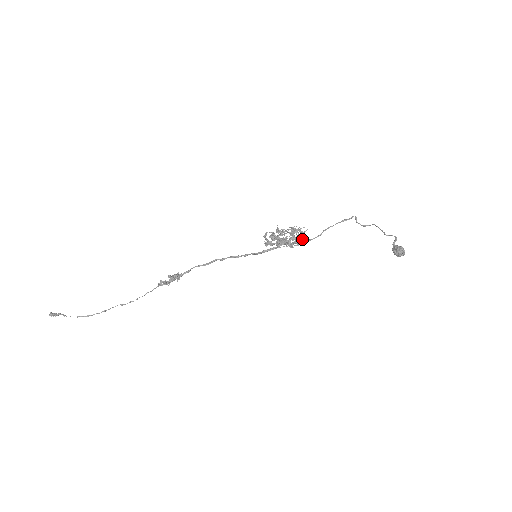
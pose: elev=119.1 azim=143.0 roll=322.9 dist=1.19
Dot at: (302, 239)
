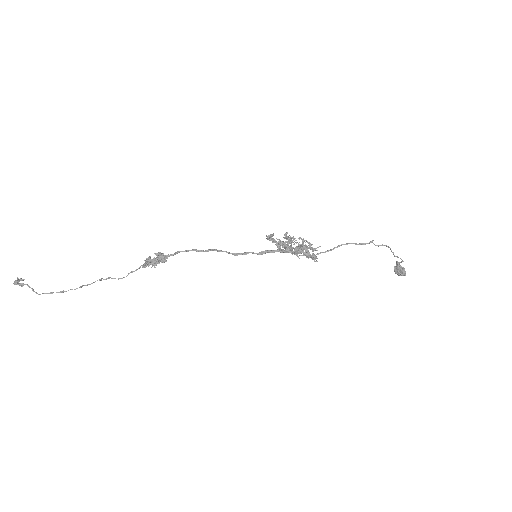
Dot at: (311, 257)
